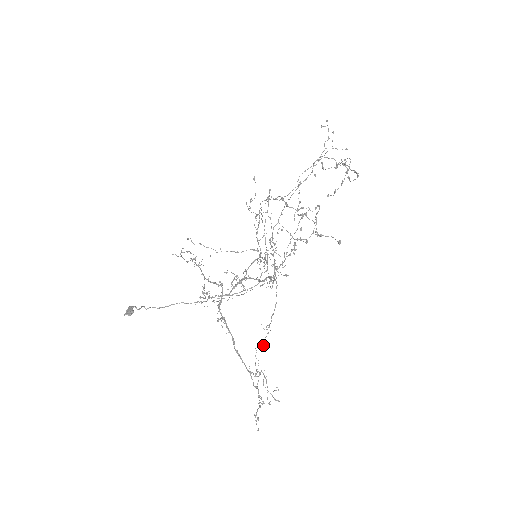
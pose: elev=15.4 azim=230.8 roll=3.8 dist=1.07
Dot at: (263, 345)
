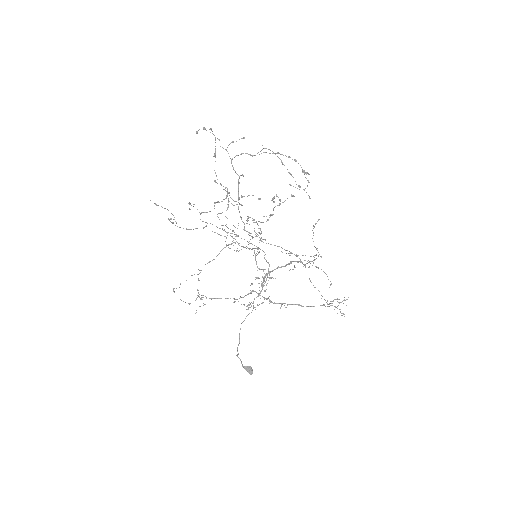
Dot at: occluded
